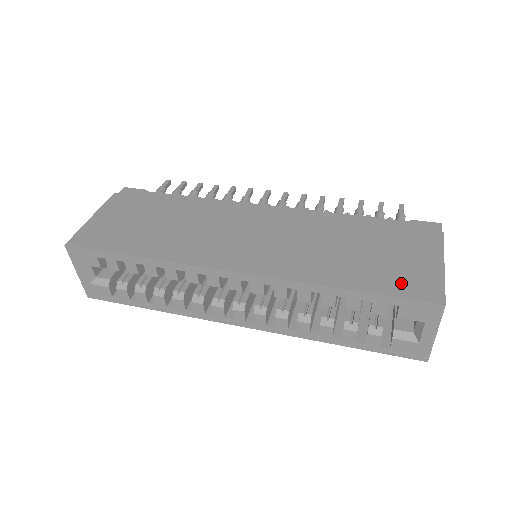
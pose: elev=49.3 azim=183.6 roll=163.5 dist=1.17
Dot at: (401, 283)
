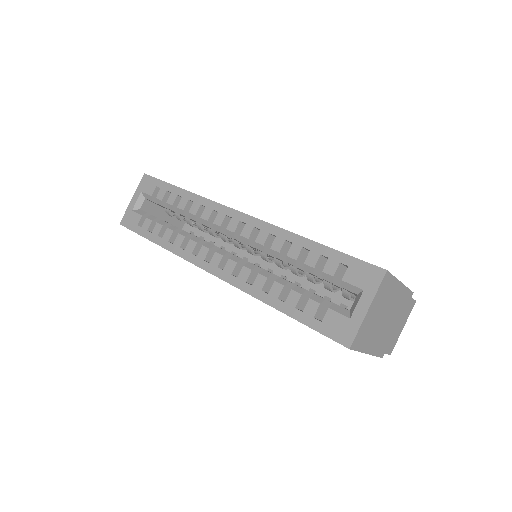
Dot at: occluded
